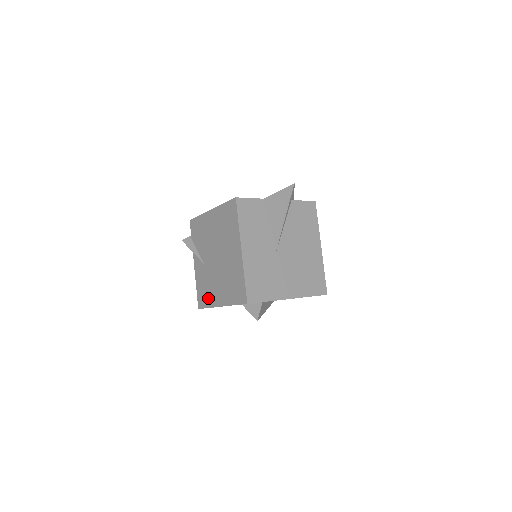
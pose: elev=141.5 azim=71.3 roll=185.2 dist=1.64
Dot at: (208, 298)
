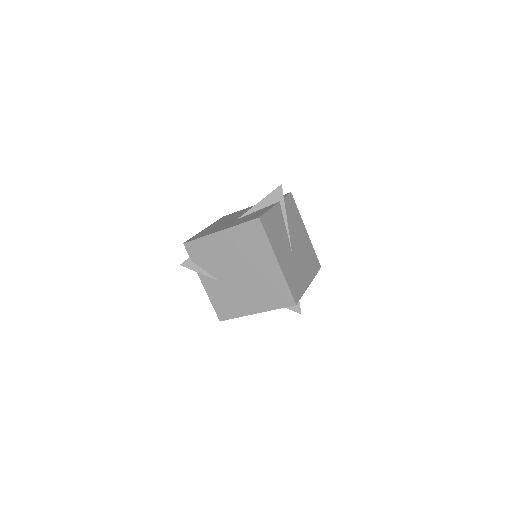
Dot at: (234, 310)
